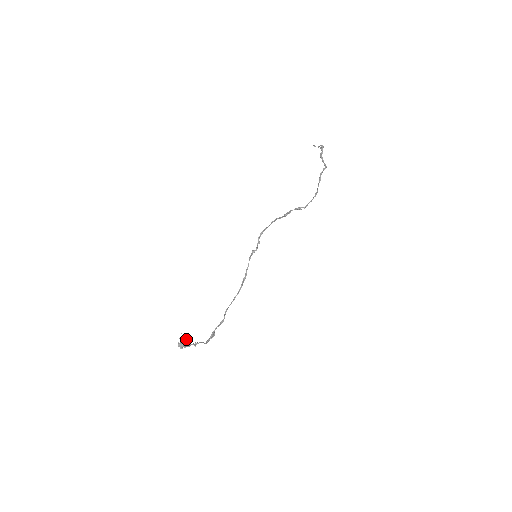
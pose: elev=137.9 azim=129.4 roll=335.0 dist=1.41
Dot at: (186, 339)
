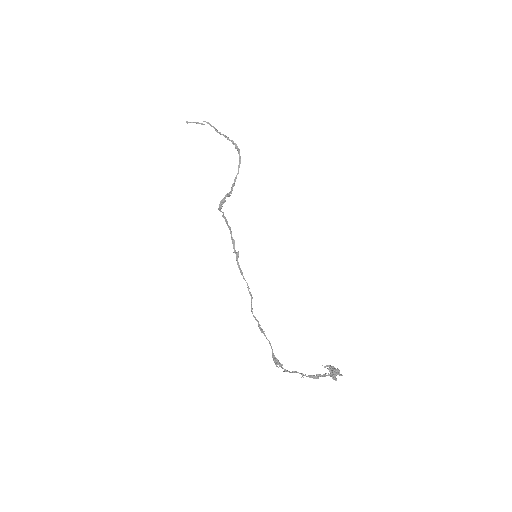
Dot at: (333, 367)
